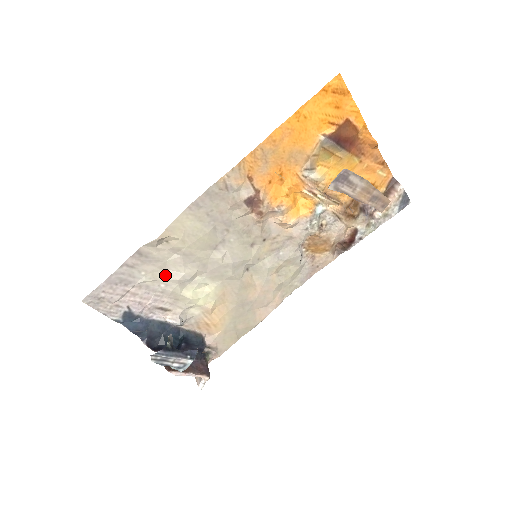
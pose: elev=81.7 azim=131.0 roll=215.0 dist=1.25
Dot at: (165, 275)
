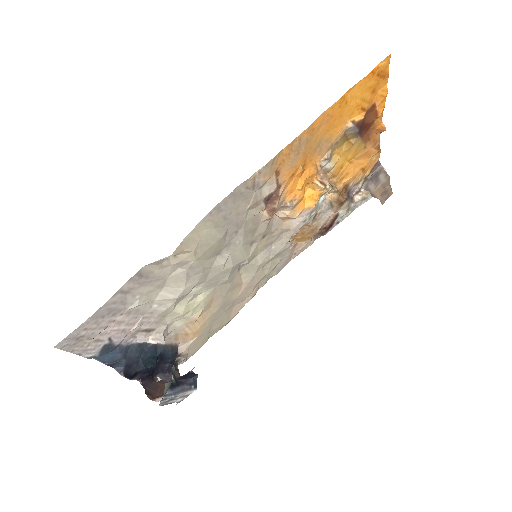
Dot at: (161, 294)
